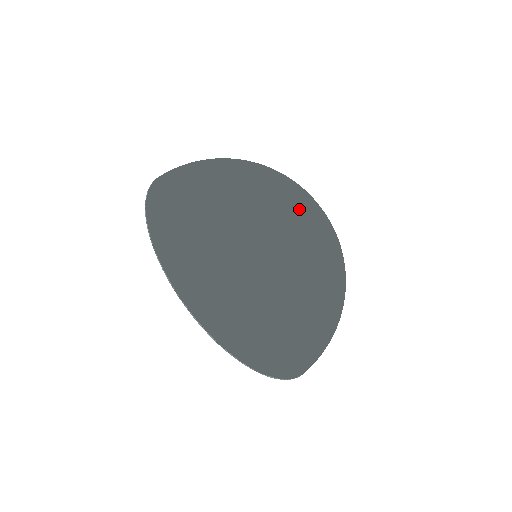
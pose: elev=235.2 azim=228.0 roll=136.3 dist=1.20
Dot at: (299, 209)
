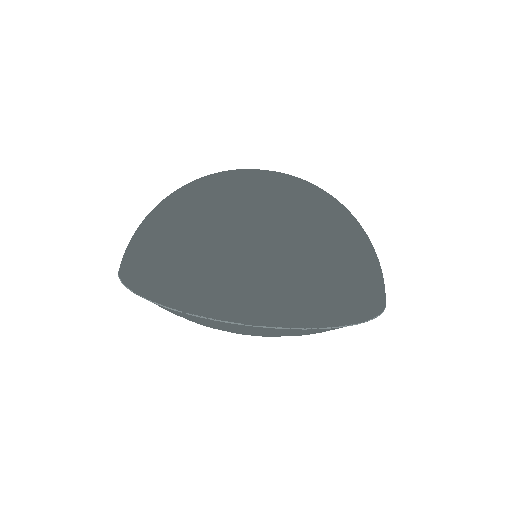
Dot at: (230, 172)
